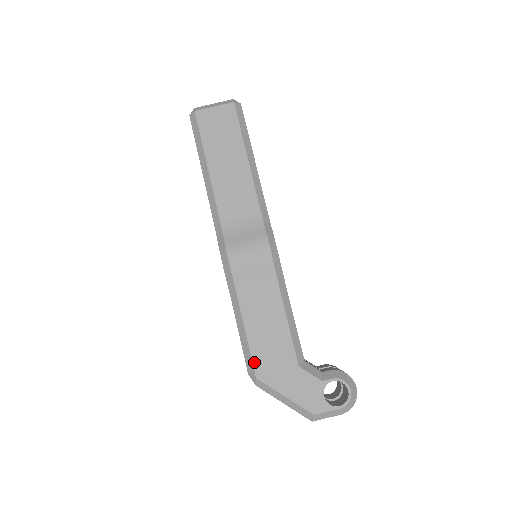
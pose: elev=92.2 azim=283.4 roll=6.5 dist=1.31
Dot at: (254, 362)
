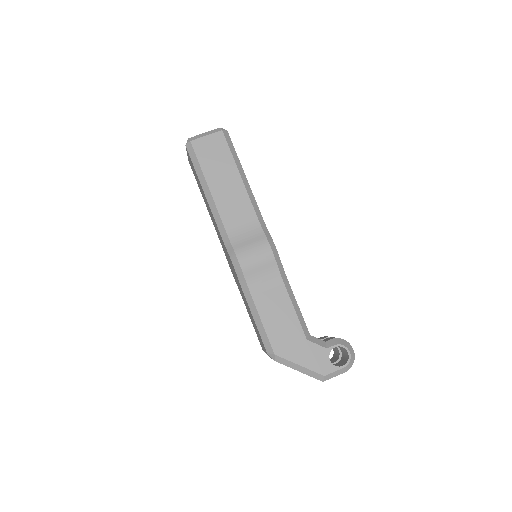
Dot at: (271, 342)
